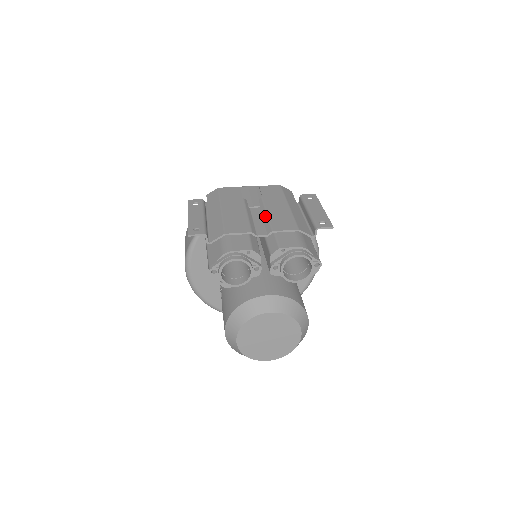
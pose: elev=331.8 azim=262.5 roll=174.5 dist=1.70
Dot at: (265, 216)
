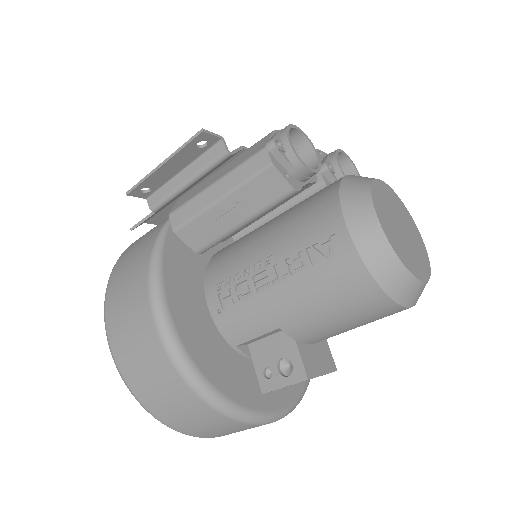
Dot at: occluded
